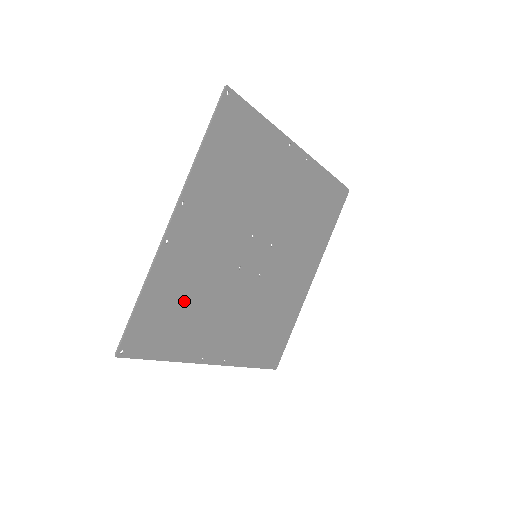
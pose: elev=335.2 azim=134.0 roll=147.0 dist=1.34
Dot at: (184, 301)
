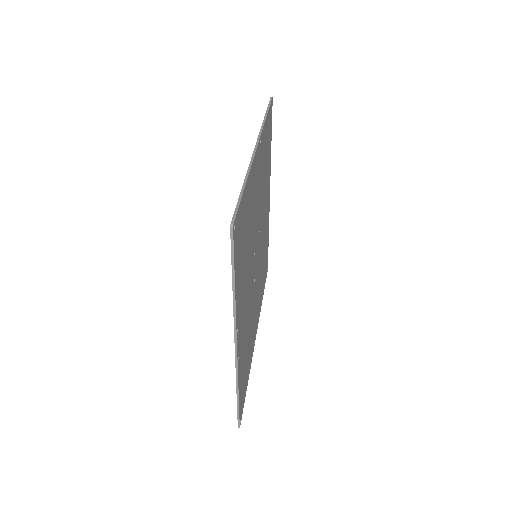
Dot at: (246, 351)
